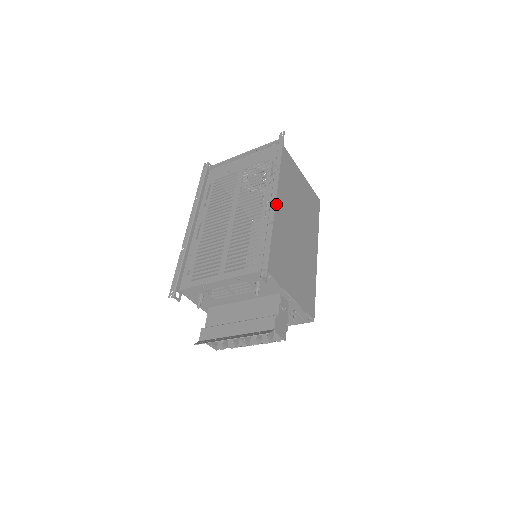
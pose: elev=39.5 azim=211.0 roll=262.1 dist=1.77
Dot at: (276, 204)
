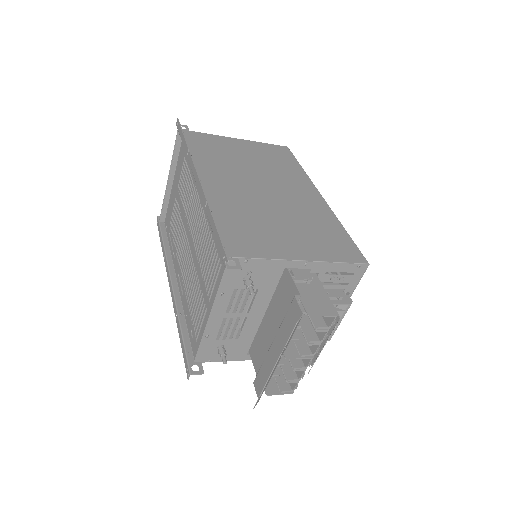
Dot at: (209, 184)
